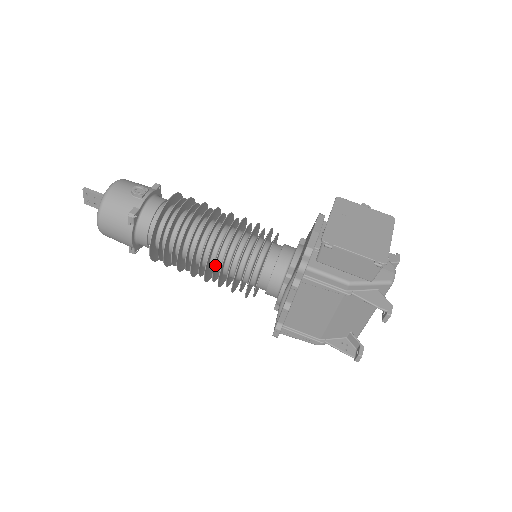
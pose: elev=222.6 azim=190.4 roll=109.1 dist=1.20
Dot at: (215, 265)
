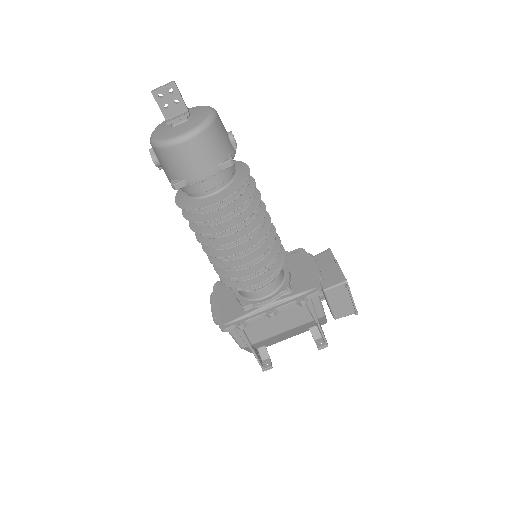
Dot at: (249, 251)
